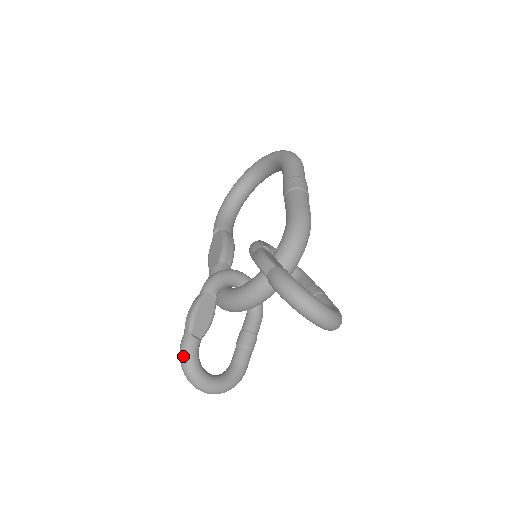
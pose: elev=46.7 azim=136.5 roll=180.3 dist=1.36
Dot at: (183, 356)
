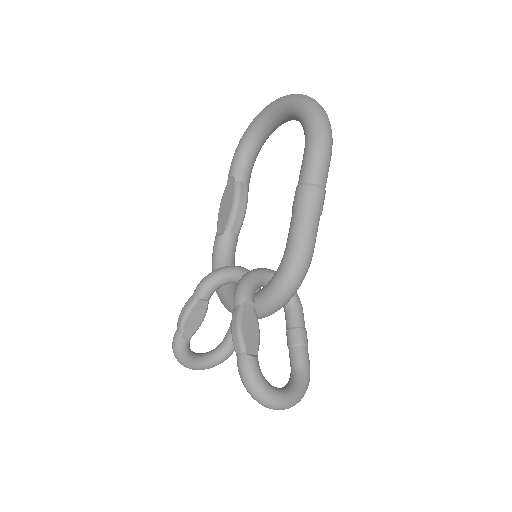
Dot at: (174, 351)
